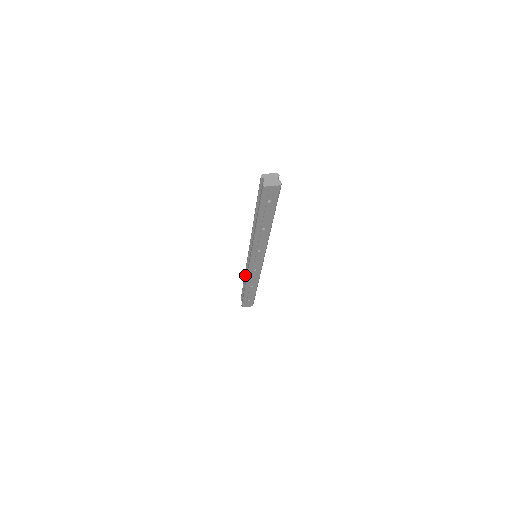
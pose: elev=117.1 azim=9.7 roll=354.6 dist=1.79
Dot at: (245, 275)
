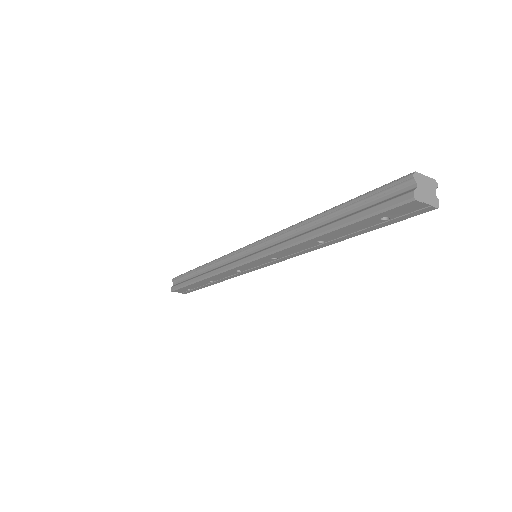
Dot at: (211, 264)
